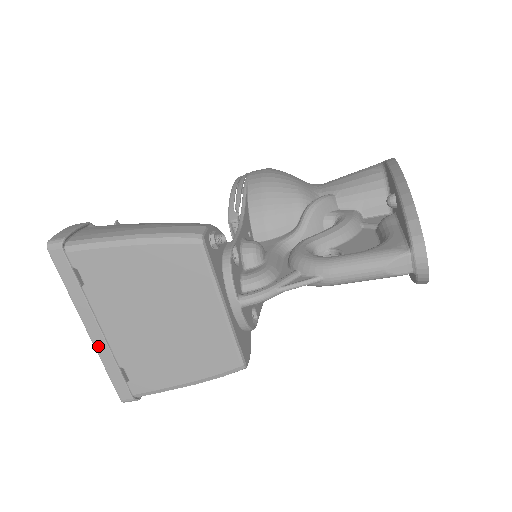
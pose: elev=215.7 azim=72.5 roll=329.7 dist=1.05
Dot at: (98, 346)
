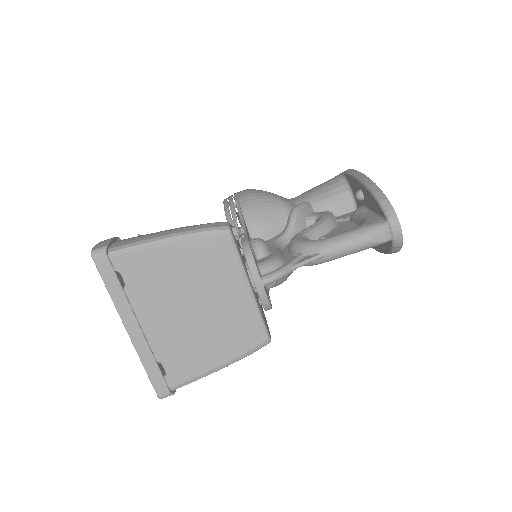
Dot at: (137, 344)
